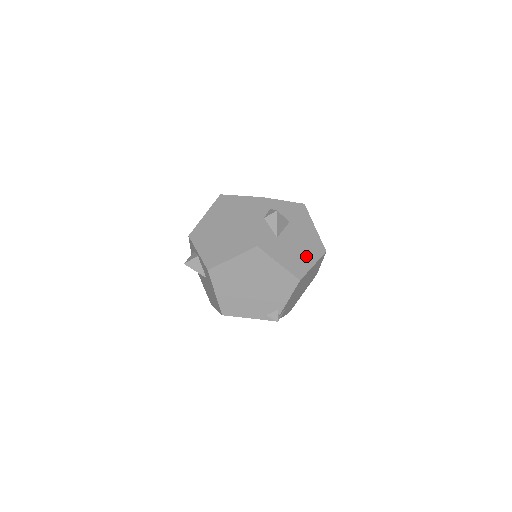
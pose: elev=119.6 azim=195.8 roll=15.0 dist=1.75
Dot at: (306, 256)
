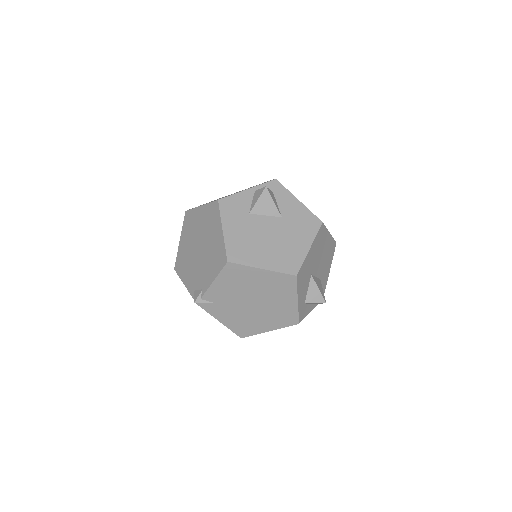
Dot at: (263, 254)
